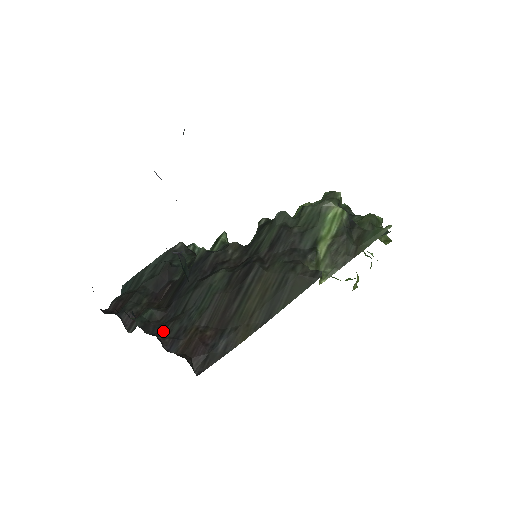
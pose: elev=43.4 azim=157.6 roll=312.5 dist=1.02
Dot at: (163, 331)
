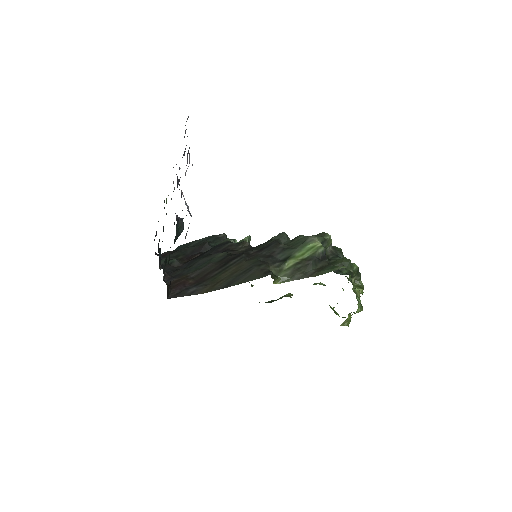
Dot at: (172, 272)
